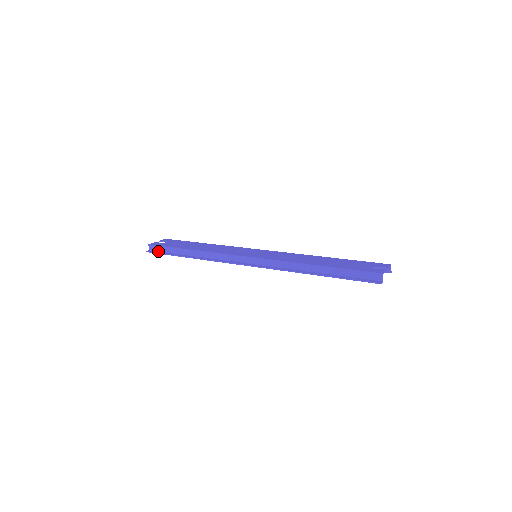
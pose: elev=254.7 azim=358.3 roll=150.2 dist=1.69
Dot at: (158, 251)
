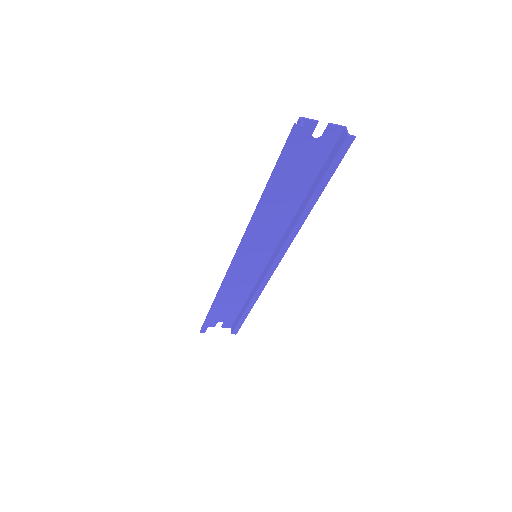
Dot at: (207, 325)
